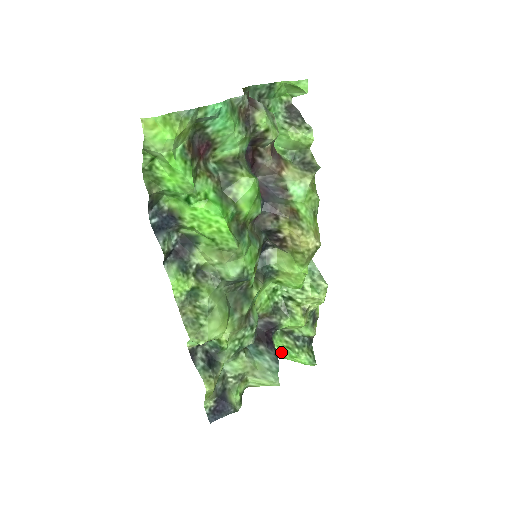
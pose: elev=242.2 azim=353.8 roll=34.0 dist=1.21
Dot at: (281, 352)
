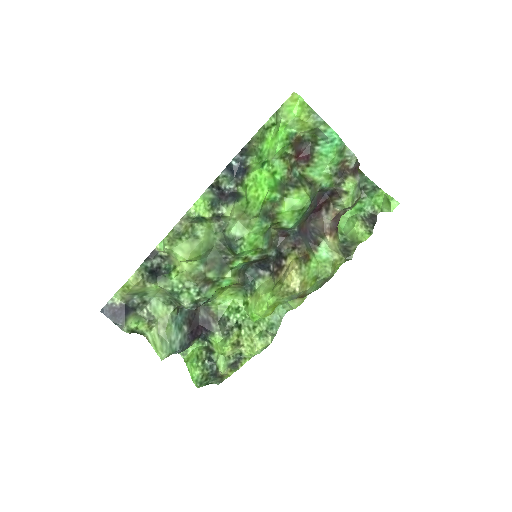
Dot at: (190, 356)
